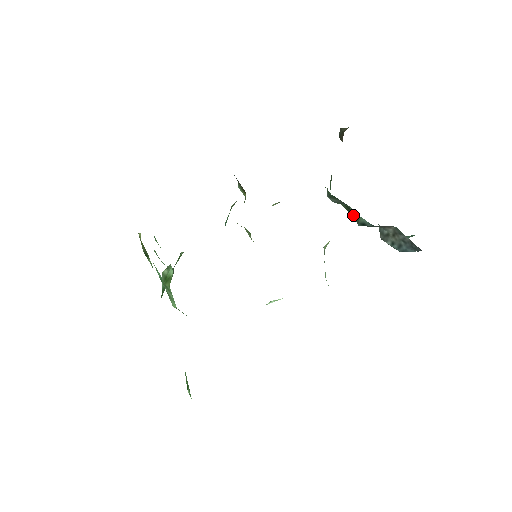
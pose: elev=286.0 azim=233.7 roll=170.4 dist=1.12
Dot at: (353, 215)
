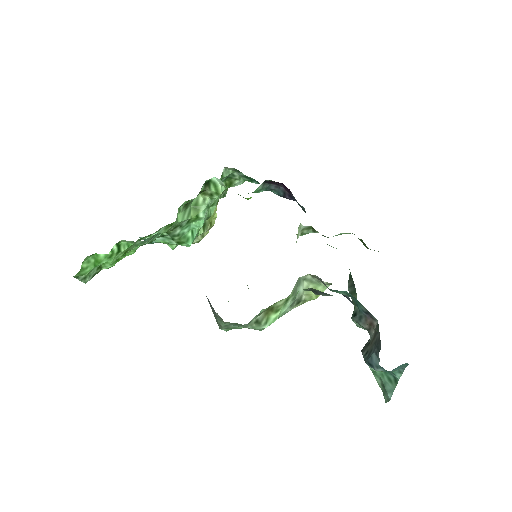
Dot at: occluded
